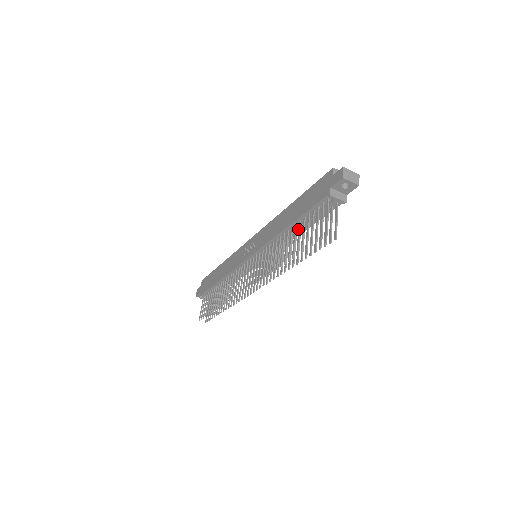
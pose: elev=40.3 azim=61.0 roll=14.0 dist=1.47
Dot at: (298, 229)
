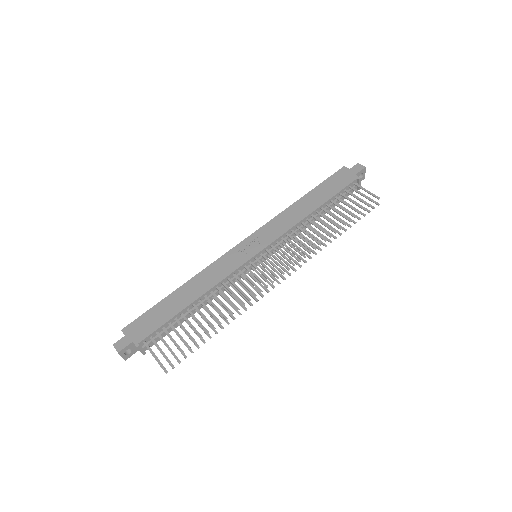
Dot at: (331, 208)
